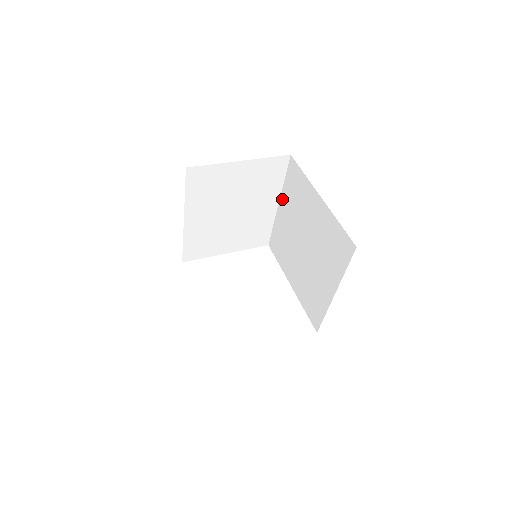
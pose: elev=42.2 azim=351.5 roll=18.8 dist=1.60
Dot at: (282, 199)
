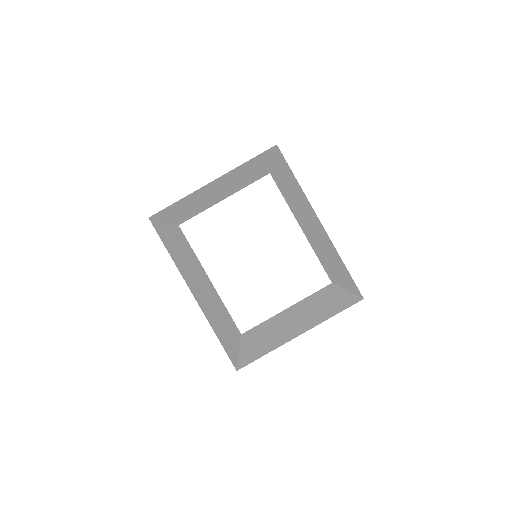
Dot at: (276, 164)
